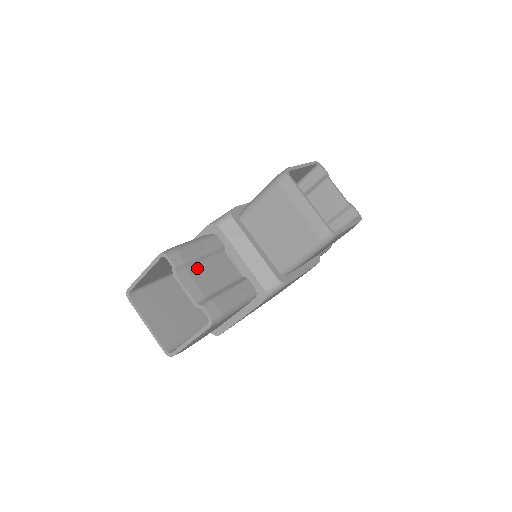
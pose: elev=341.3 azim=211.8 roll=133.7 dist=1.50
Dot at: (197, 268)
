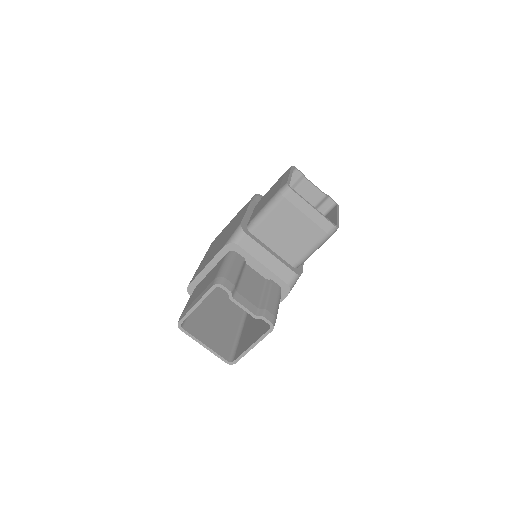
Dot at: (240, 286)
